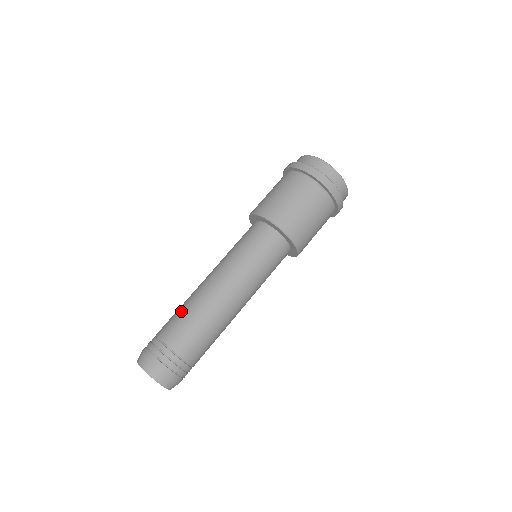
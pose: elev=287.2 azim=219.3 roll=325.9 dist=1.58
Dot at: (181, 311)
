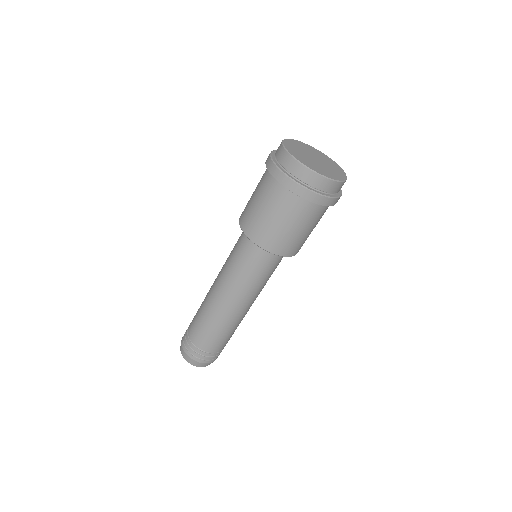
Dot at: (210, 329)
